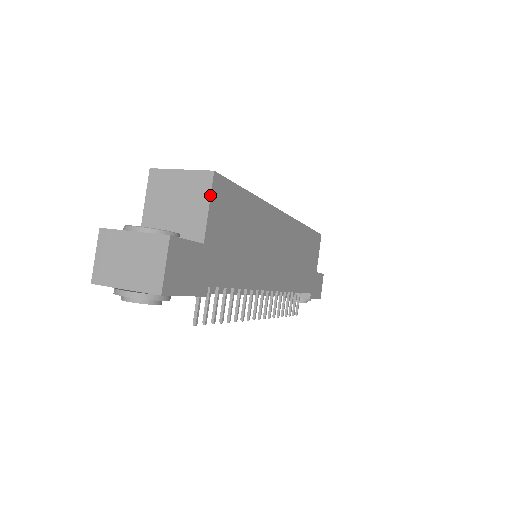
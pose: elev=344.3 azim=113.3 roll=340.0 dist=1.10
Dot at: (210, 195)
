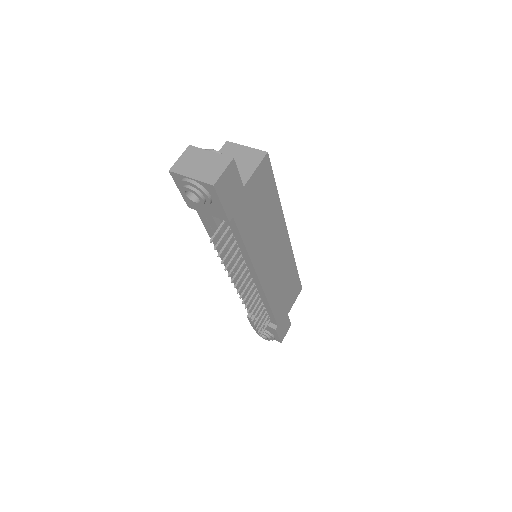
Dot at: (260, 163)
